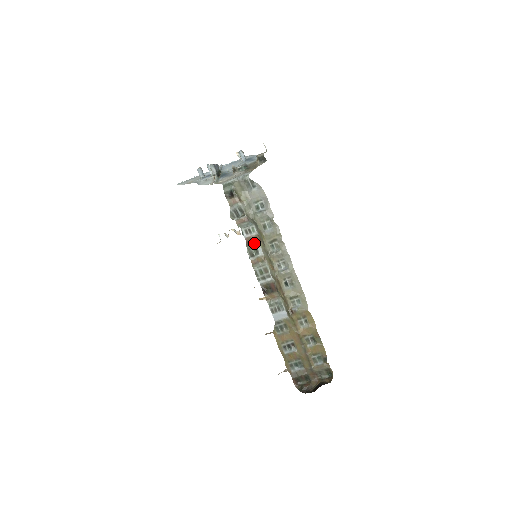
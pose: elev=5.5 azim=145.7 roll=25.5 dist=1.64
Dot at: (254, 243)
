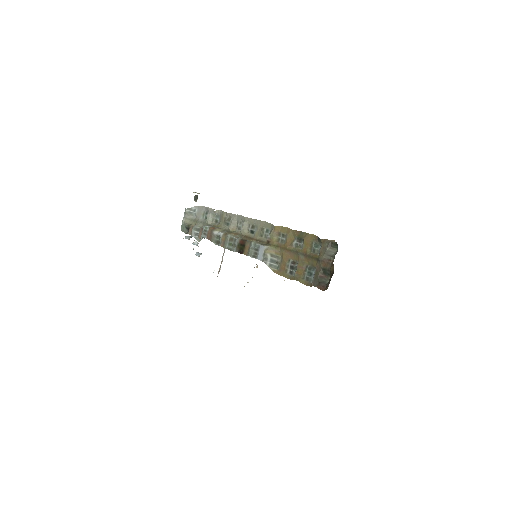
Dot at: (213, 234)
